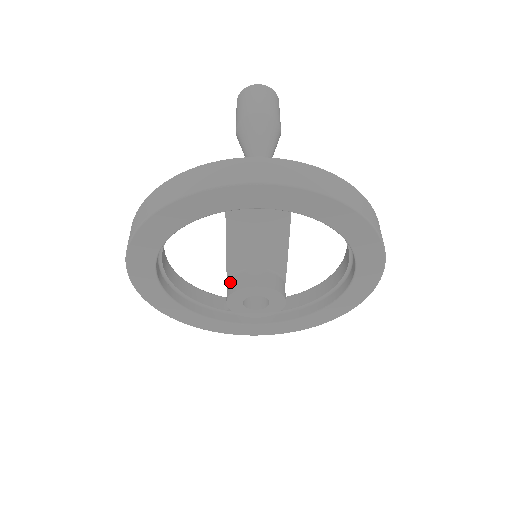
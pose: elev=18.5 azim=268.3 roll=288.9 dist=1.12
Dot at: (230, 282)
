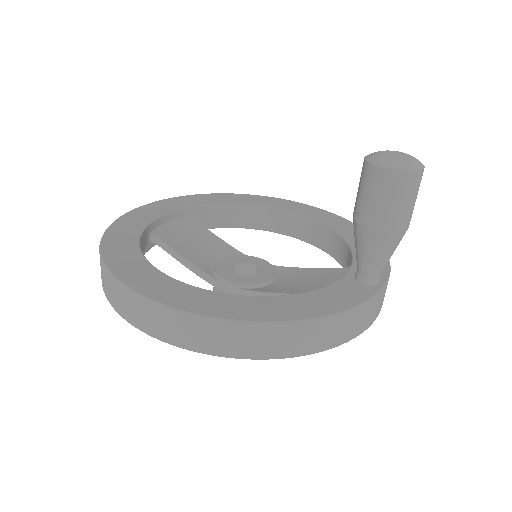
Dot at: occluded
